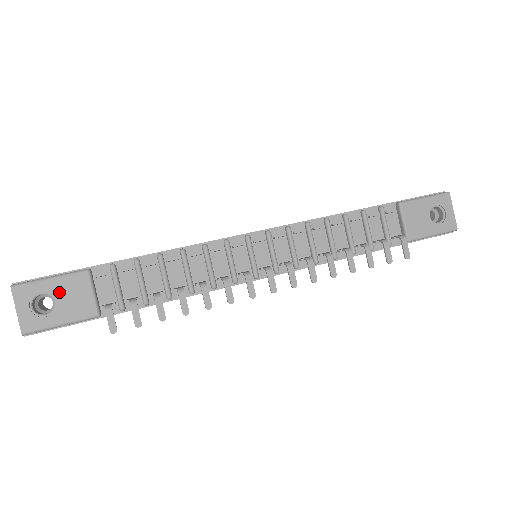
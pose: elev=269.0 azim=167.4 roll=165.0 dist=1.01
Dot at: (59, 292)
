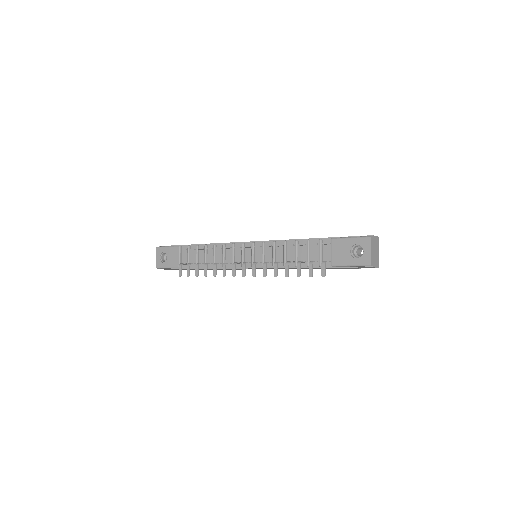
Dot at: (169, 253)
